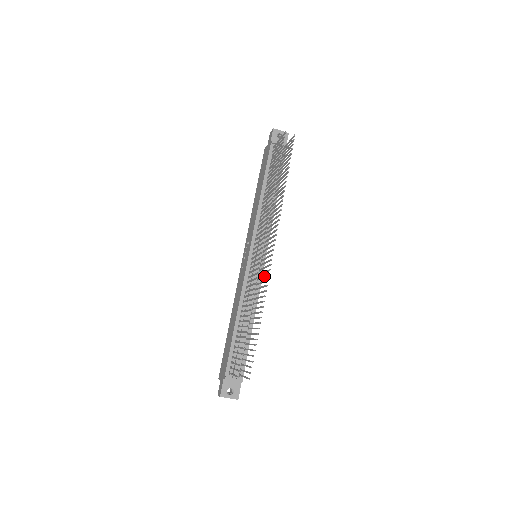
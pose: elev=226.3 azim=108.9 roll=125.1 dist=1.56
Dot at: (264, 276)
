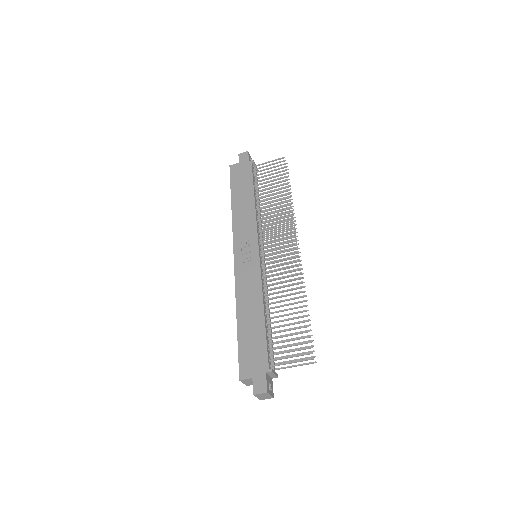
Dot at: occluded
